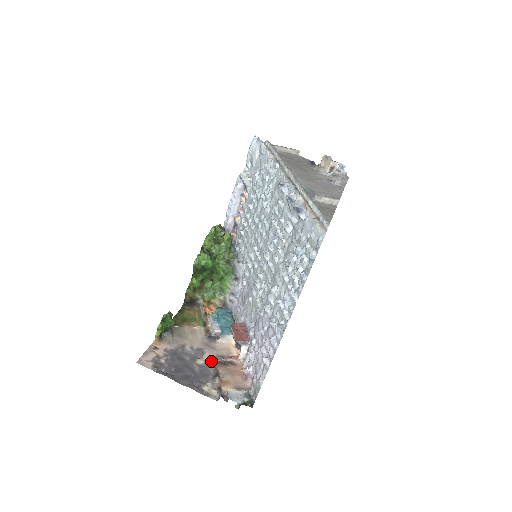
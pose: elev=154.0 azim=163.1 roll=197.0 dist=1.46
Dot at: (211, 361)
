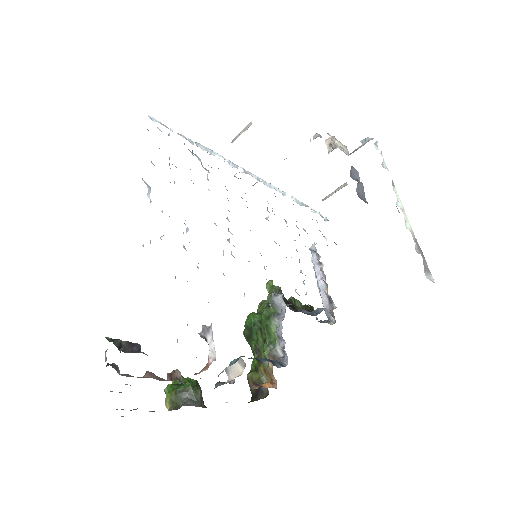
Dot at: occluded
